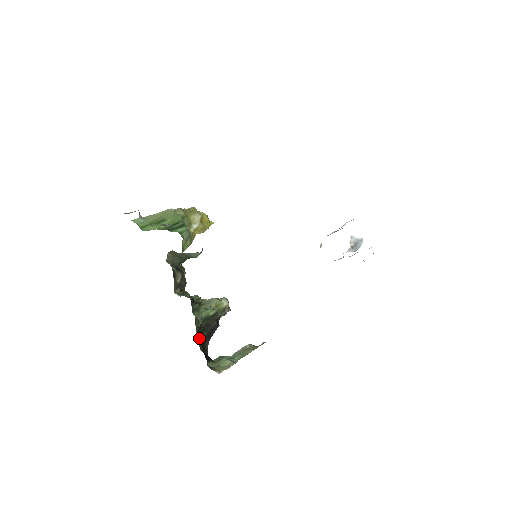
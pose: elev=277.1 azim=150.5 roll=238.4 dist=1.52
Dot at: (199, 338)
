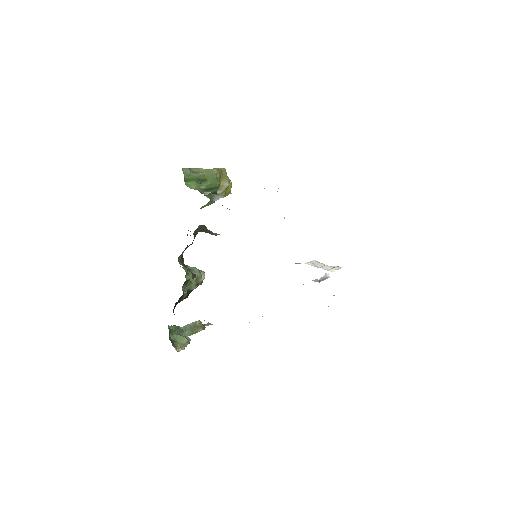
Dot at: occluded
